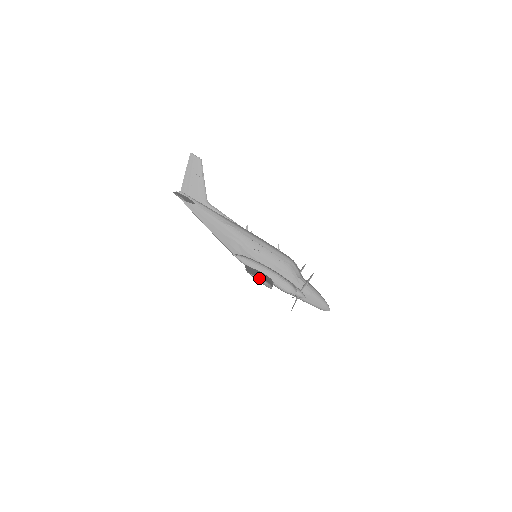
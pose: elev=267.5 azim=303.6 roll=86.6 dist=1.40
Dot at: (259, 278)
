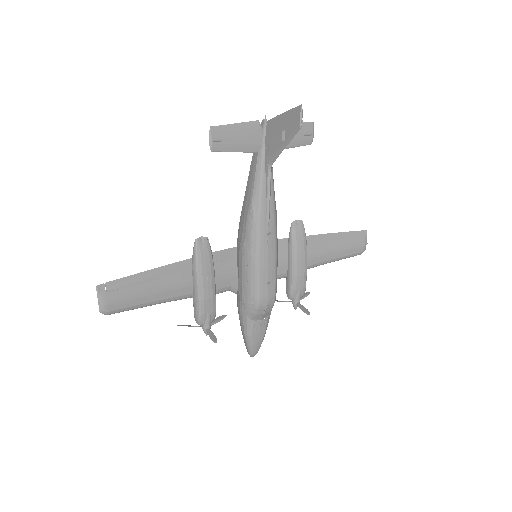
Dot at: (99, 300)
